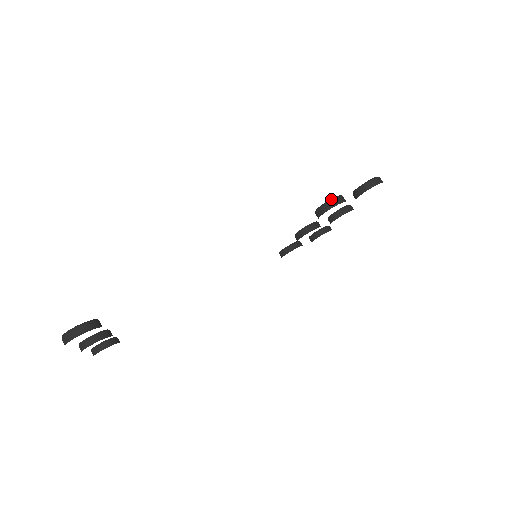
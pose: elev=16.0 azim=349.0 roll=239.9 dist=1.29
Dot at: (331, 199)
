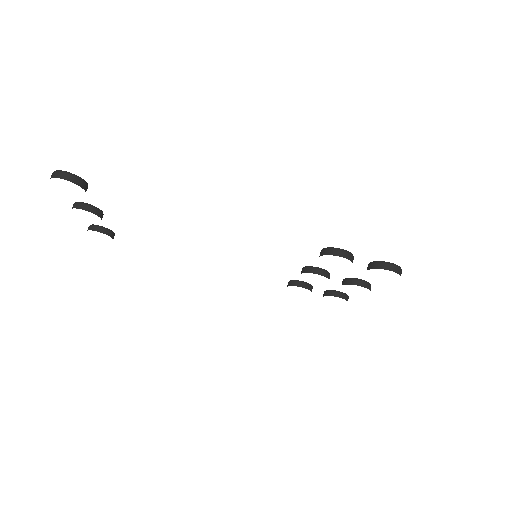
Dot at: (339, 248)
